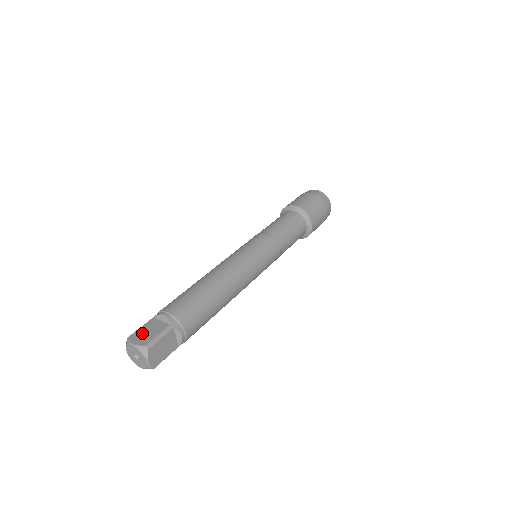
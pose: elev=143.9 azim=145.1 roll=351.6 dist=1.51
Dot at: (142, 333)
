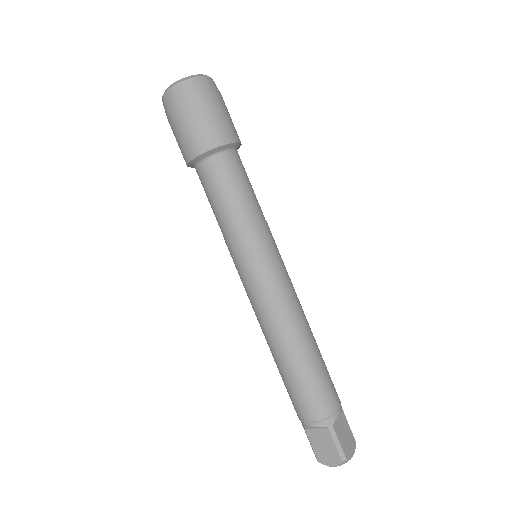
Dot at: (322, 452)
